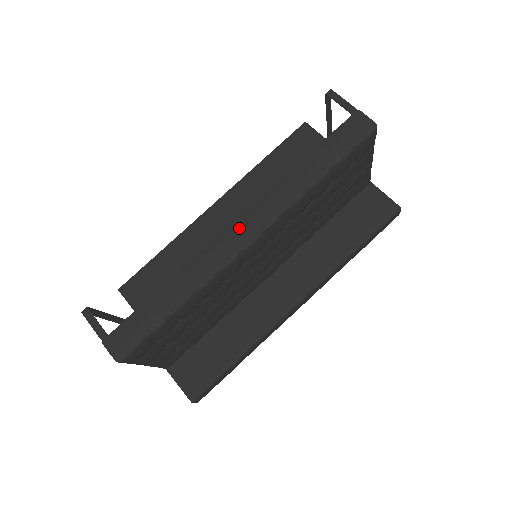
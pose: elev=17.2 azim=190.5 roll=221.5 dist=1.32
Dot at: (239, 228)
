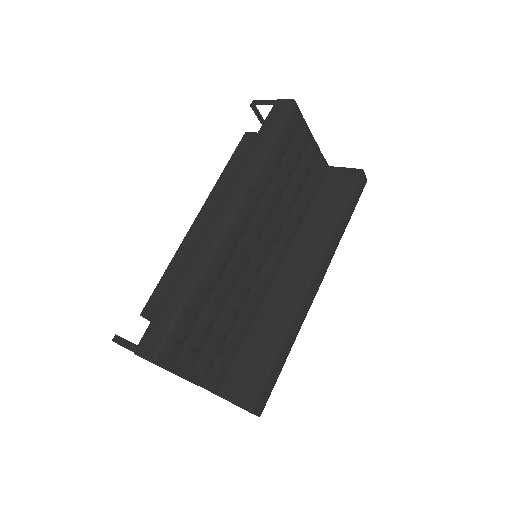
Dot at: (218, 214)
